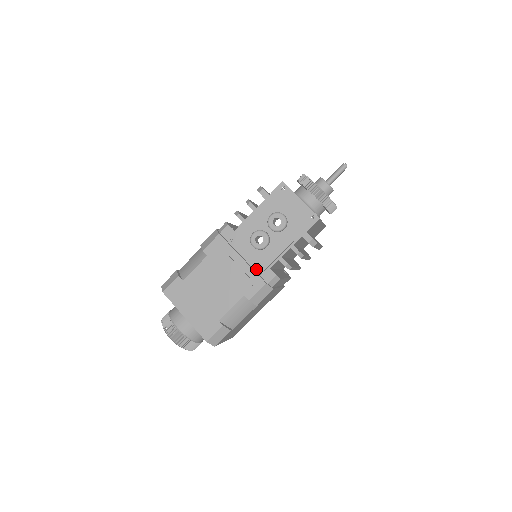
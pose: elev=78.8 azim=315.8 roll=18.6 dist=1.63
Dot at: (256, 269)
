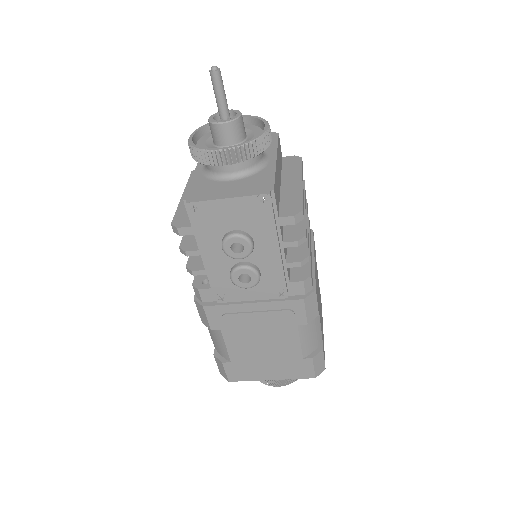
Dot at: (278, 298)
